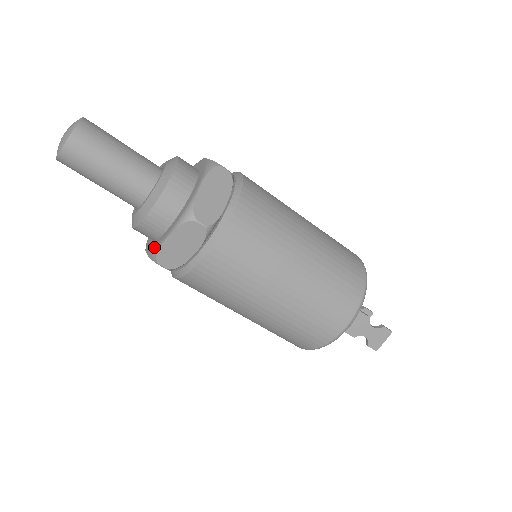
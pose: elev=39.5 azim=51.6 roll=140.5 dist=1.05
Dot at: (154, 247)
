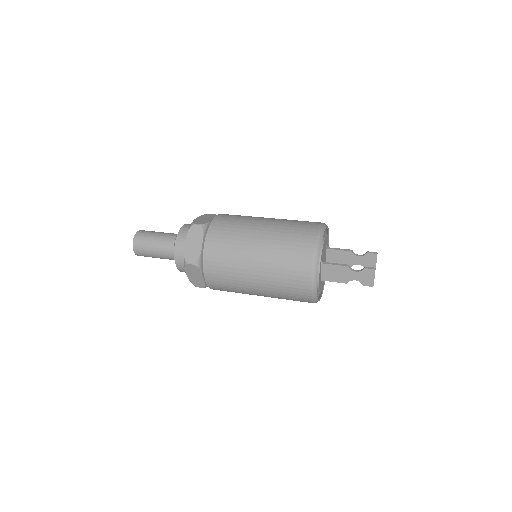
Dot at: occluded
